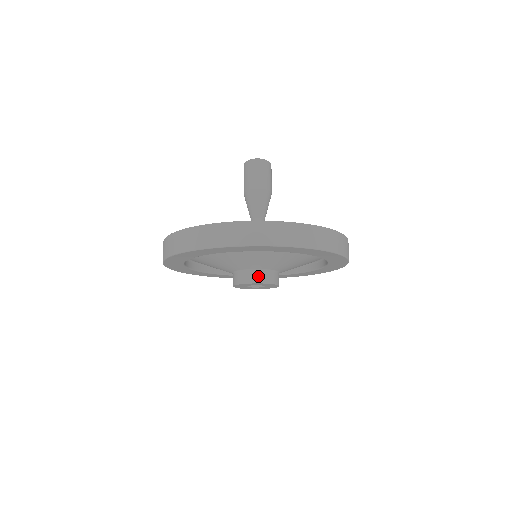
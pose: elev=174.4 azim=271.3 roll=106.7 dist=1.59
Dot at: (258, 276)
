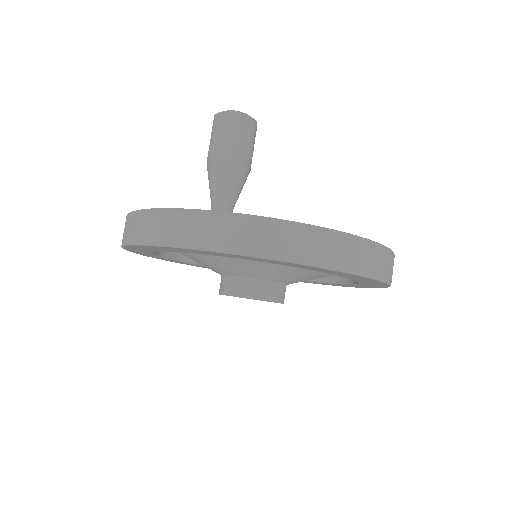
Dot at: (245, 287)
